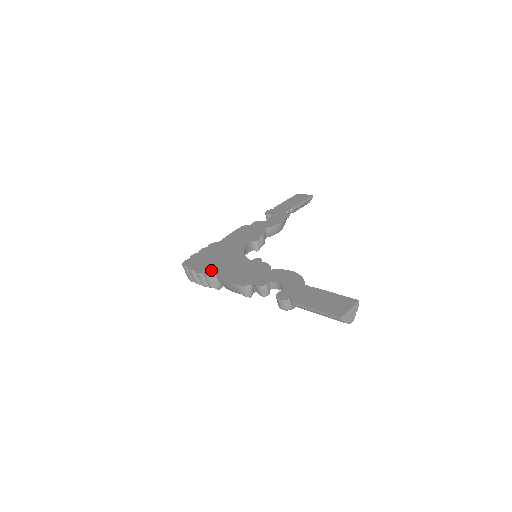
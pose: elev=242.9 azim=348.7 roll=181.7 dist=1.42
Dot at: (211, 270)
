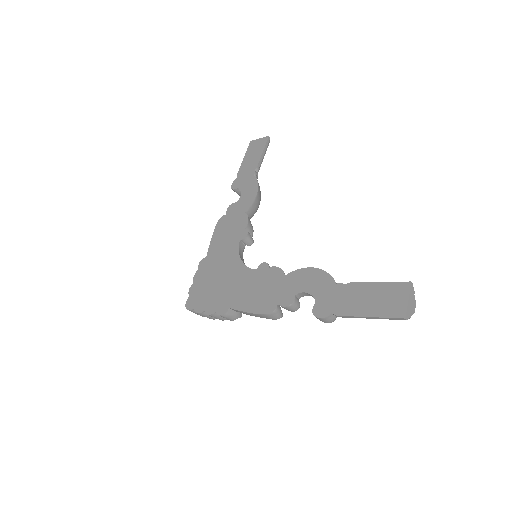
Dot at: (222, 304)
